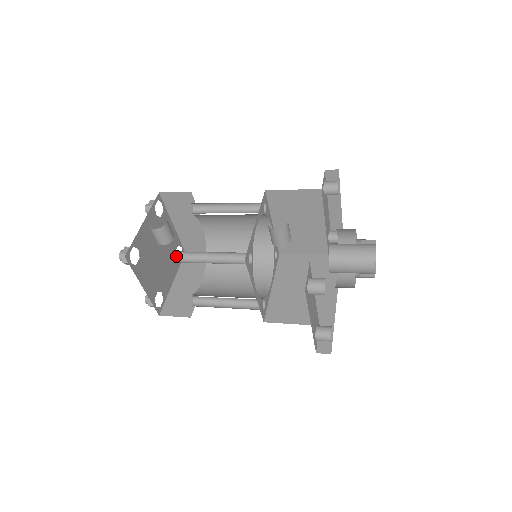
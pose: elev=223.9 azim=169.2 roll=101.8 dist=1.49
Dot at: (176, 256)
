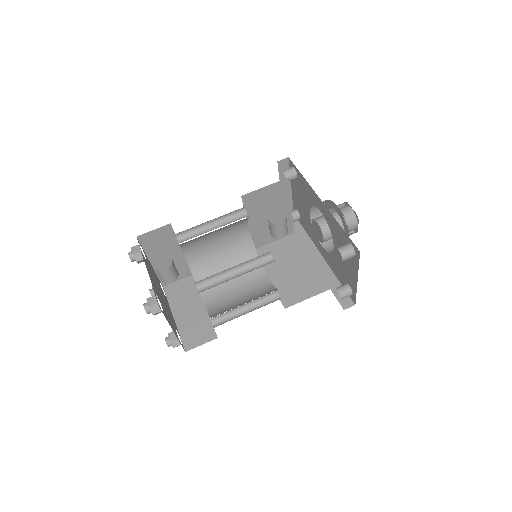
Dot at: (200, 285)
